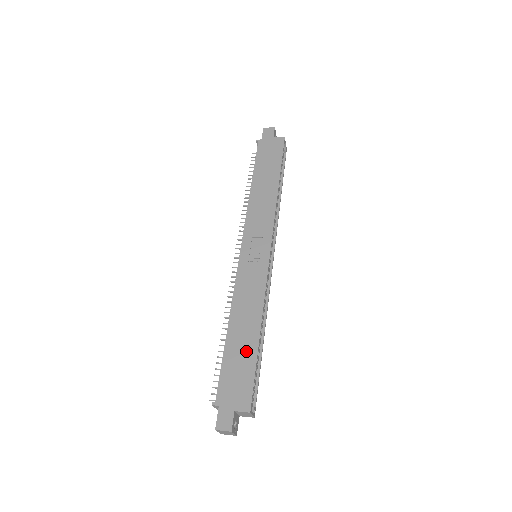
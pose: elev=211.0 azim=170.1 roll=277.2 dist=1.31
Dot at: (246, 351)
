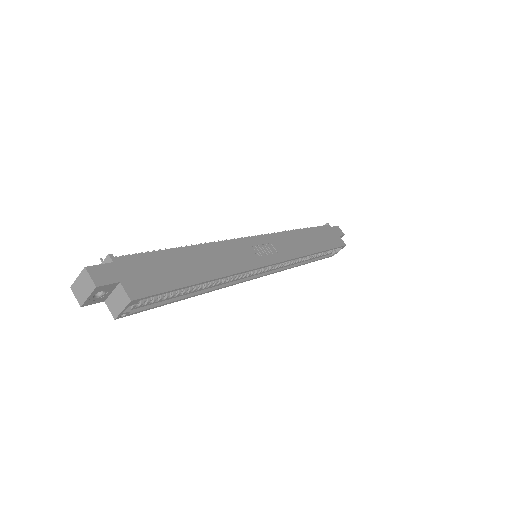
Dot at: (184, 272)
